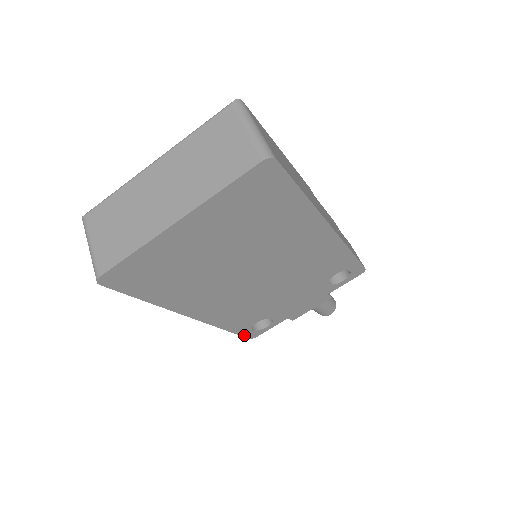
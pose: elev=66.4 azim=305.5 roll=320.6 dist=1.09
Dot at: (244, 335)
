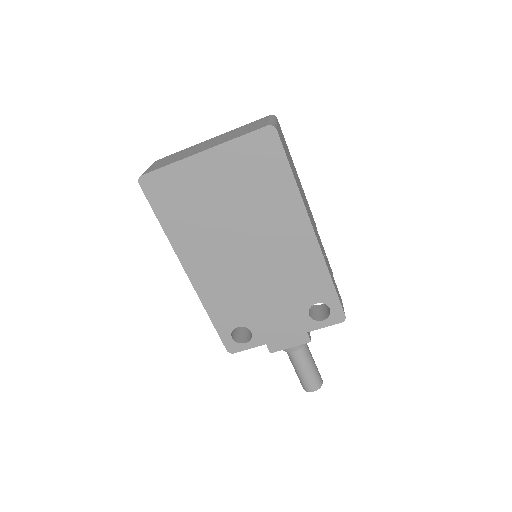
Dot at: (223, 340)
